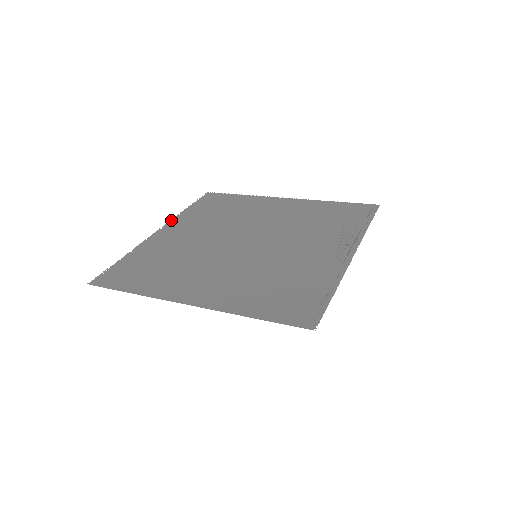
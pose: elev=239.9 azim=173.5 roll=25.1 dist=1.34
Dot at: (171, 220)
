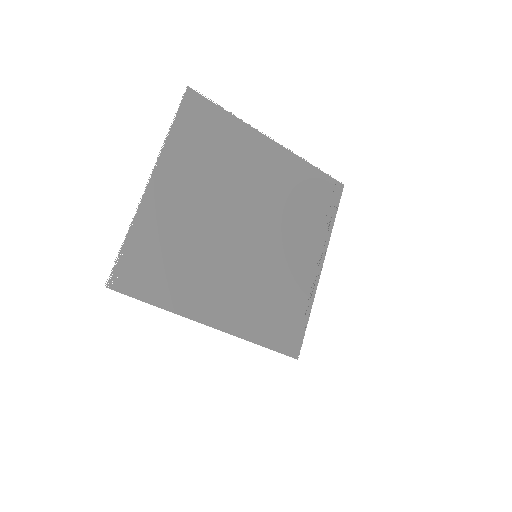
Dot at: (160, 156)
